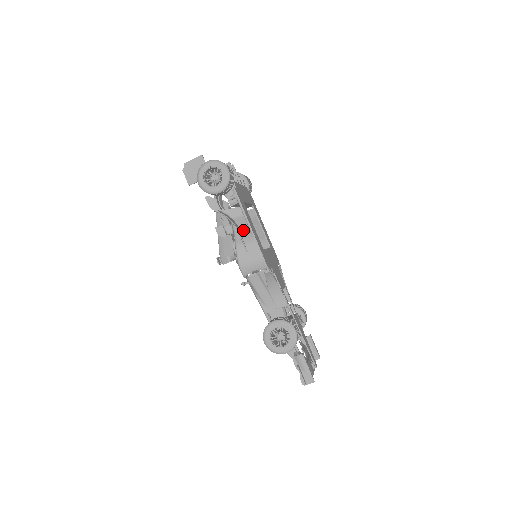
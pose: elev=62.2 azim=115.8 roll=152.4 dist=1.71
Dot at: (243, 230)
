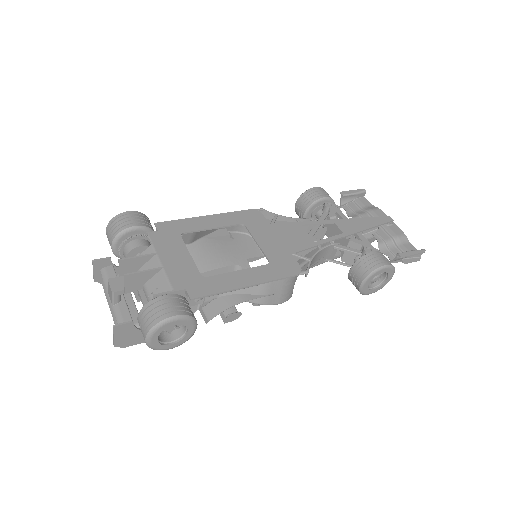
Dot at: (244, 291)
